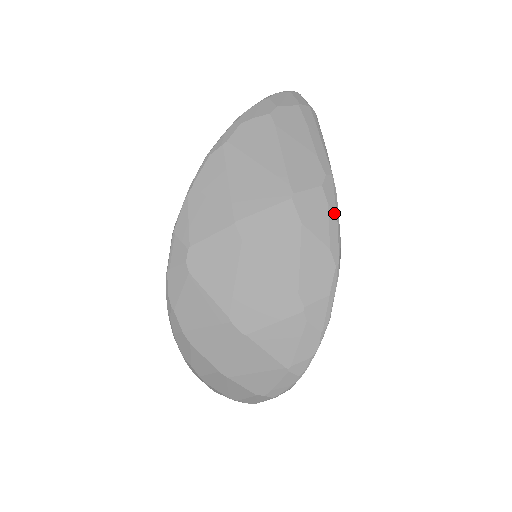
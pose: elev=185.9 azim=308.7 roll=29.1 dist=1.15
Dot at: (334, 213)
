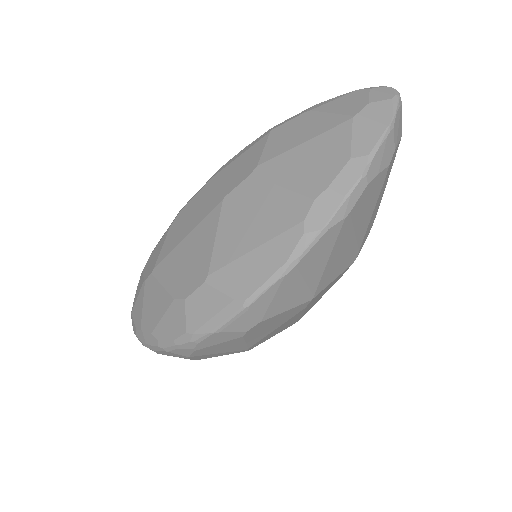
Dot at: occluded
